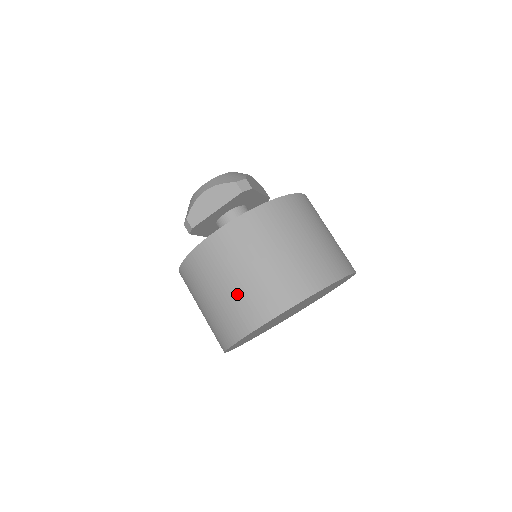
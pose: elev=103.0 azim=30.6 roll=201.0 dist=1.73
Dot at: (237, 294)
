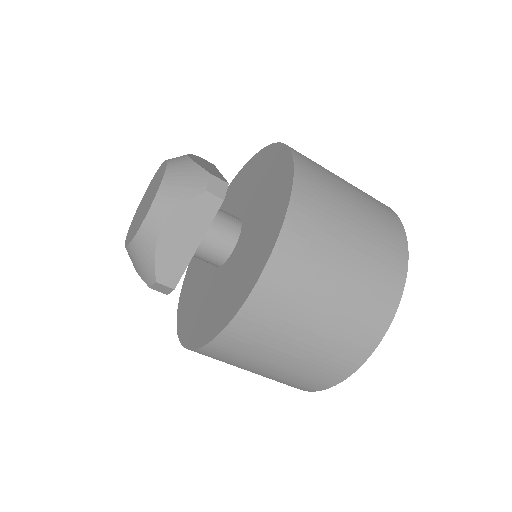
Dot at: occluded
